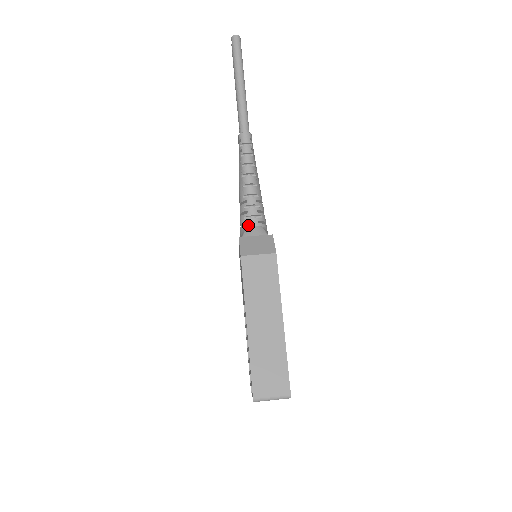
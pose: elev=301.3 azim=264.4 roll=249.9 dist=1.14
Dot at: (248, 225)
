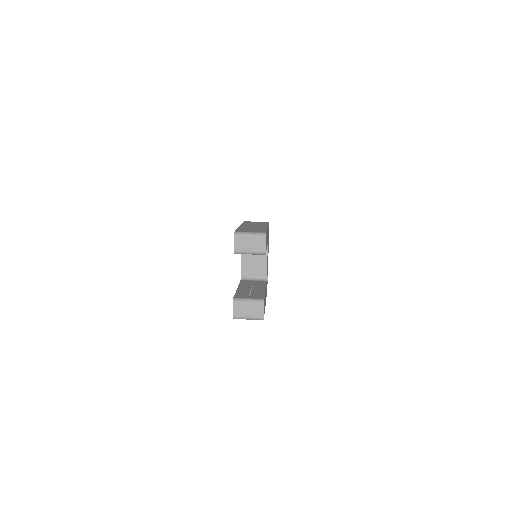
Dot at: occluded
